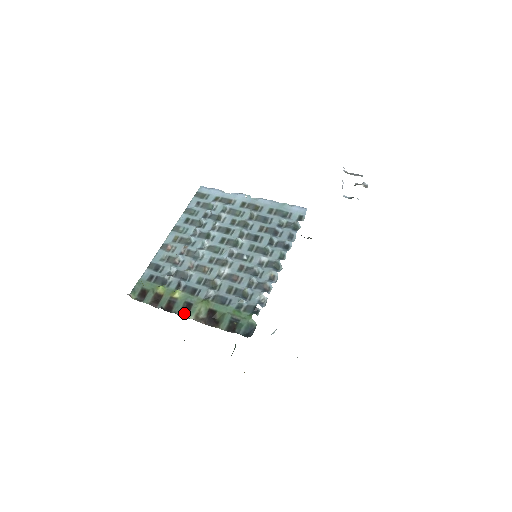
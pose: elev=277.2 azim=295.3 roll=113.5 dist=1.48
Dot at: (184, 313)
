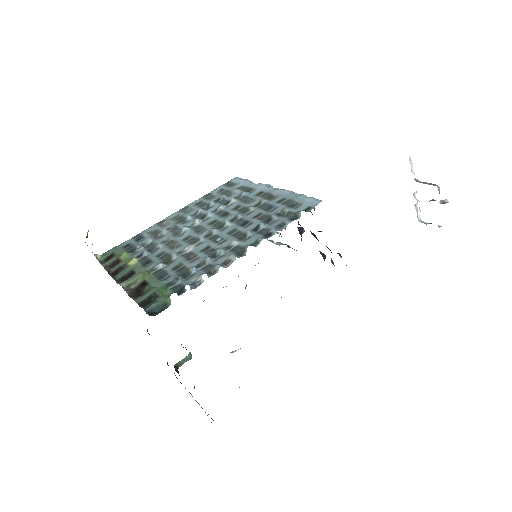
Dot at: (122, 280)
